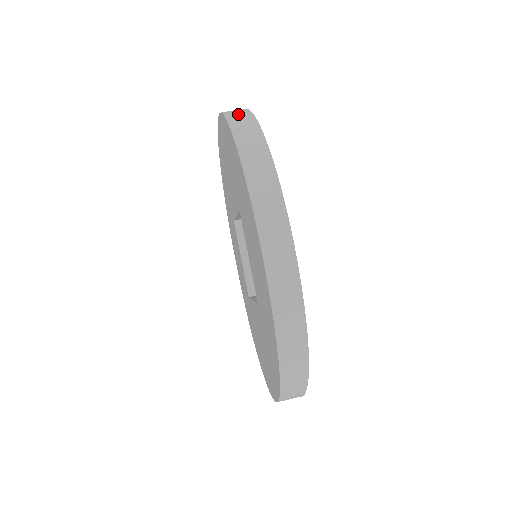
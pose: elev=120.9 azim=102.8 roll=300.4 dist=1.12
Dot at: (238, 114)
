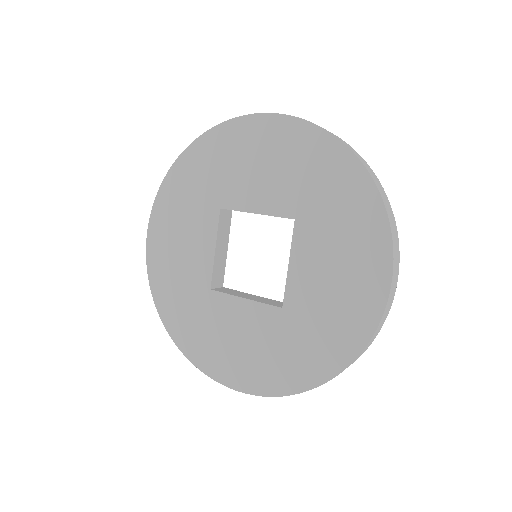
Dot at: occluded
